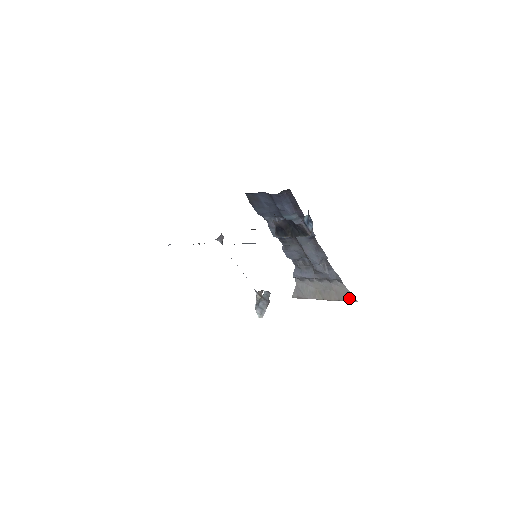
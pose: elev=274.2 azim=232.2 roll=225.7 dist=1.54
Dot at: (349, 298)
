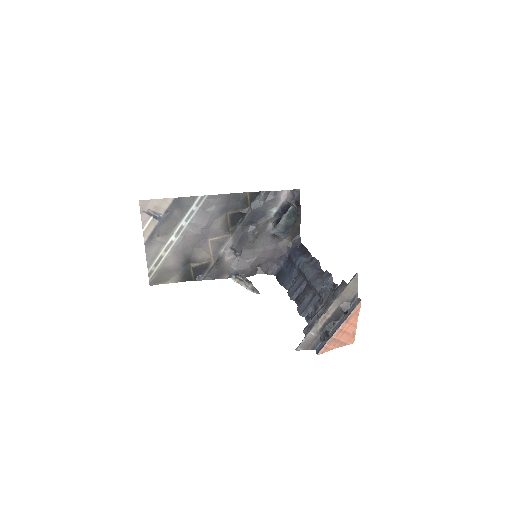
Dot at: (350, 282)
